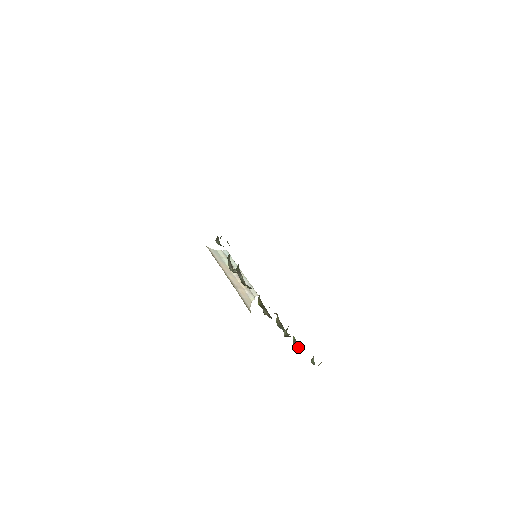
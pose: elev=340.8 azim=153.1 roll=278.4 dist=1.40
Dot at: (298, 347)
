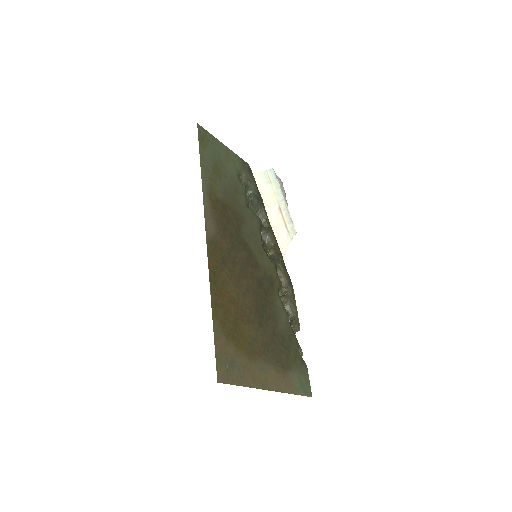
Dot at: (298, 330)
